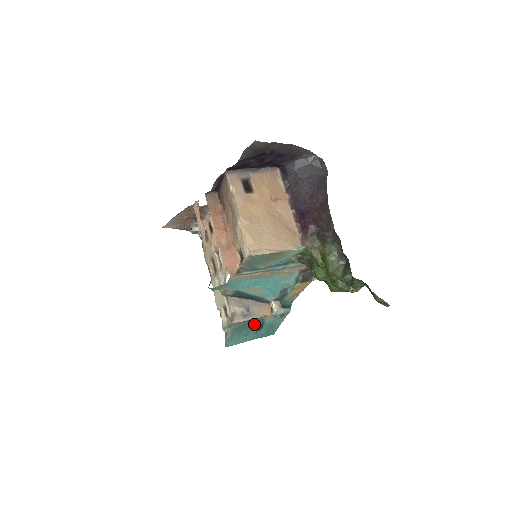
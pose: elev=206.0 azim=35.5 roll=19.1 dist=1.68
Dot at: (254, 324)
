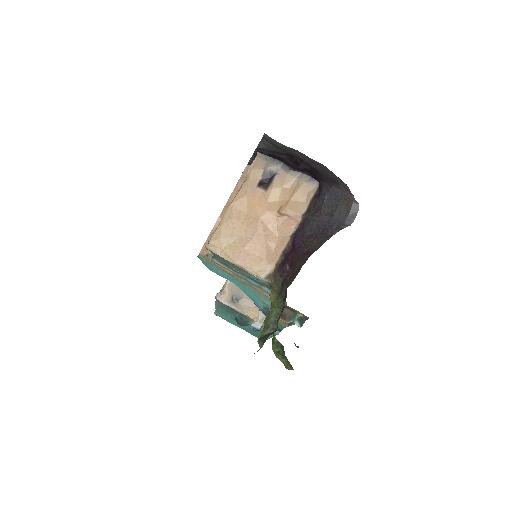
Dot at: (239, 316)
